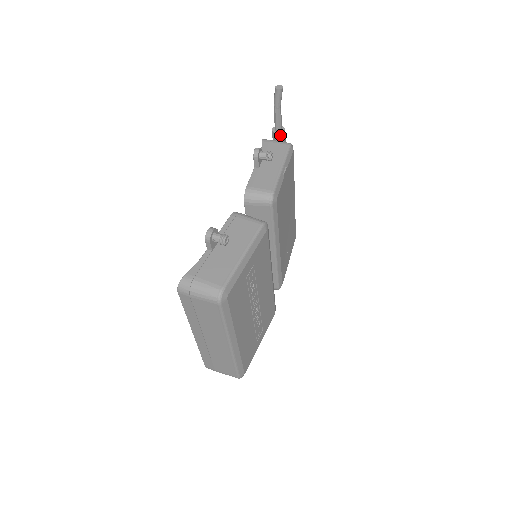
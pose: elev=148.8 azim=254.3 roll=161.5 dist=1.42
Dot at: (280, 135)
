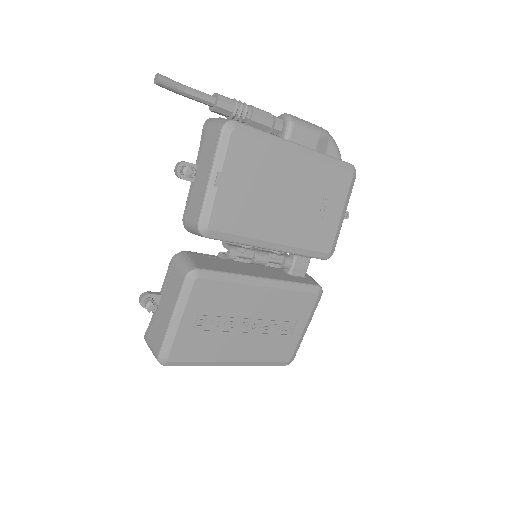
Dot at: (216, 111)
